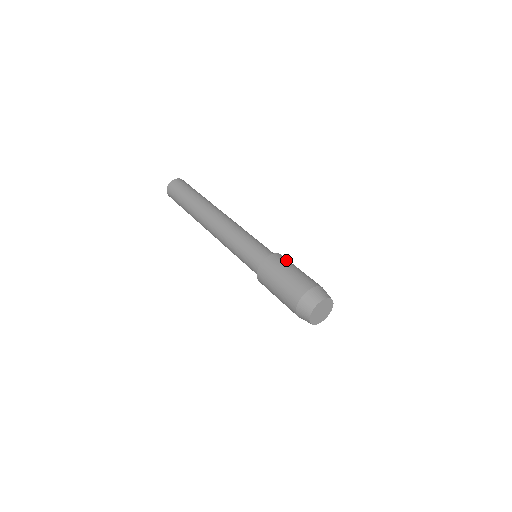
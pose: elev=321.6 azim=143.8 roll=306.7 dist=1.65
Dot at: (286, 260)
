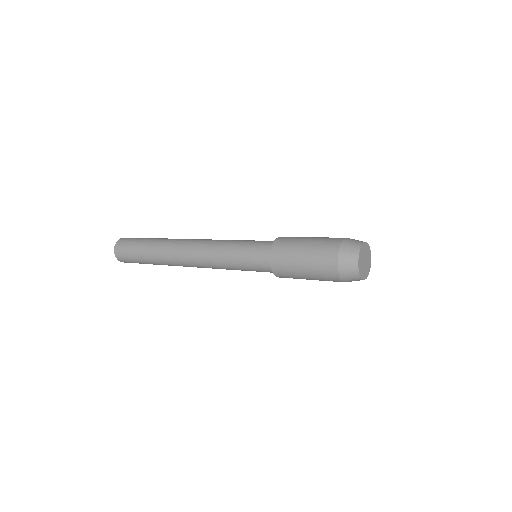
Dot at: occluded
